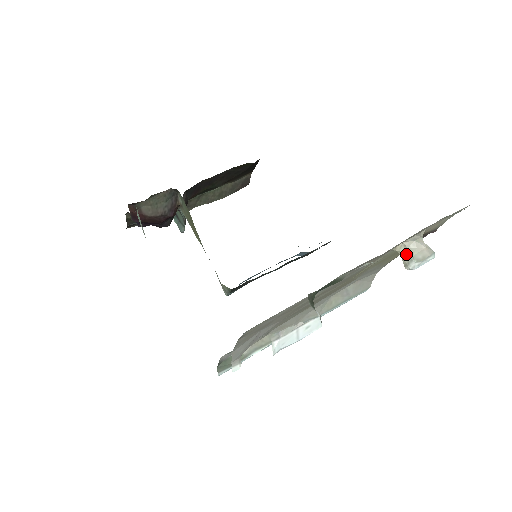
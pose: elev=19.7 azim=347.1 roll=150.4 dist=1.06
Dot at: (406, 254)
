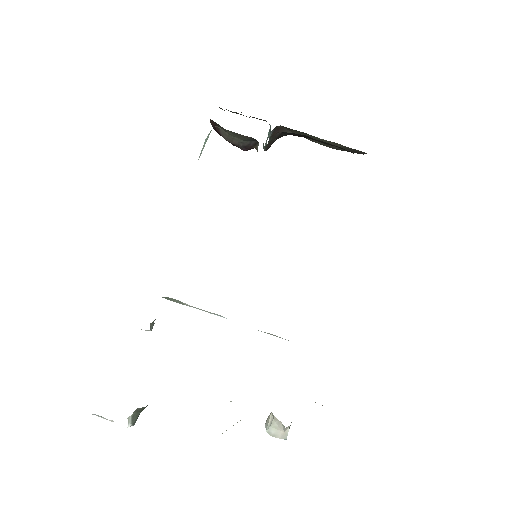
Dot at: (270, 419)
